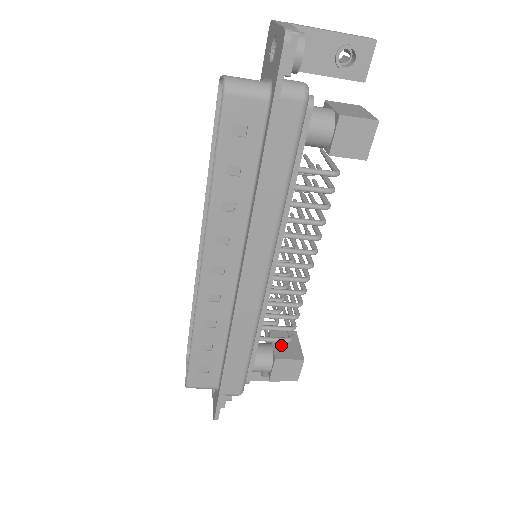
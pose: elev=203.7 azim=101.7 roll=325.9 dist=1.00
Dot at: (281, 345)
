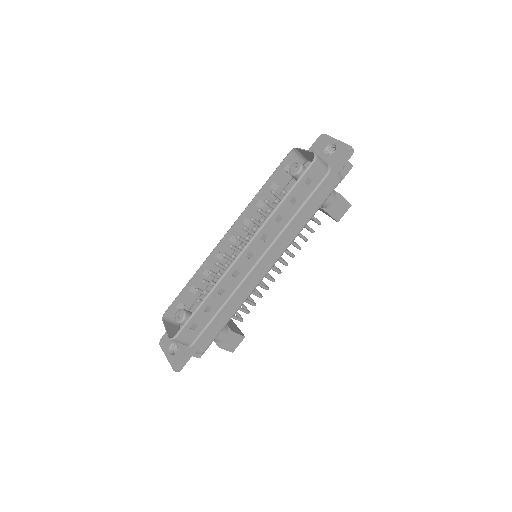
Dot at: (230, 324)
